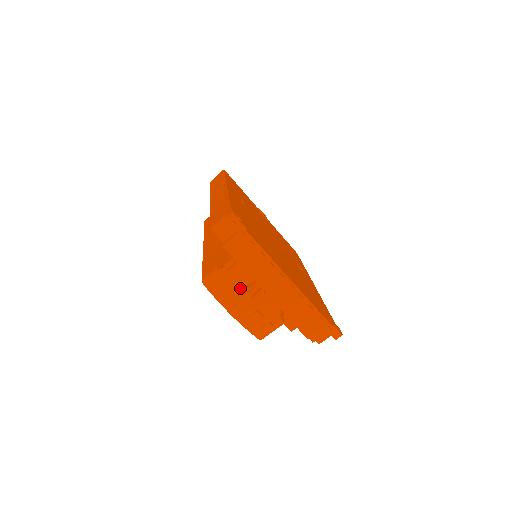
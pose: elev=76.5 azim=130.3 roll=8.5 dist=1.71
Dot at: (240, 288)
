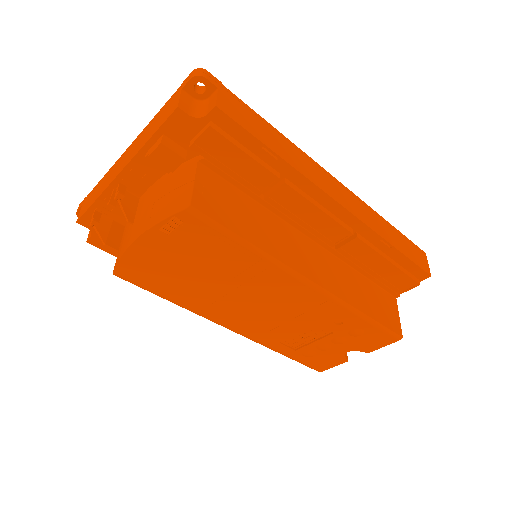
Dot at: (132, 224)
